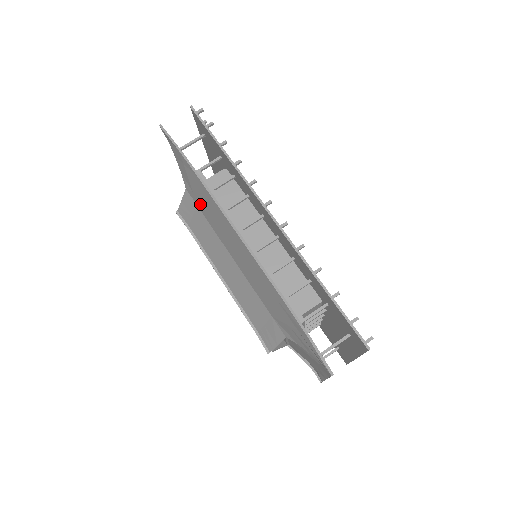
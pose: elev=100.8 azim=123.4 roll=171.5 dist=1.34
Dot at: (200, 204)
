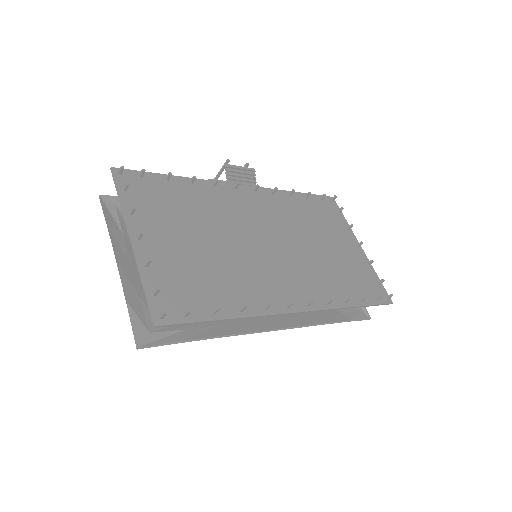
Dot at: occluded
